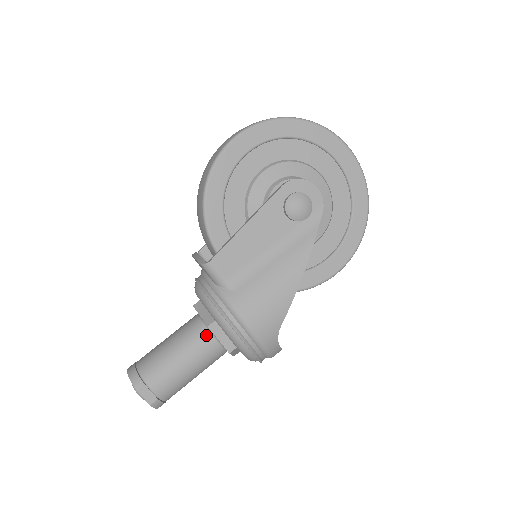
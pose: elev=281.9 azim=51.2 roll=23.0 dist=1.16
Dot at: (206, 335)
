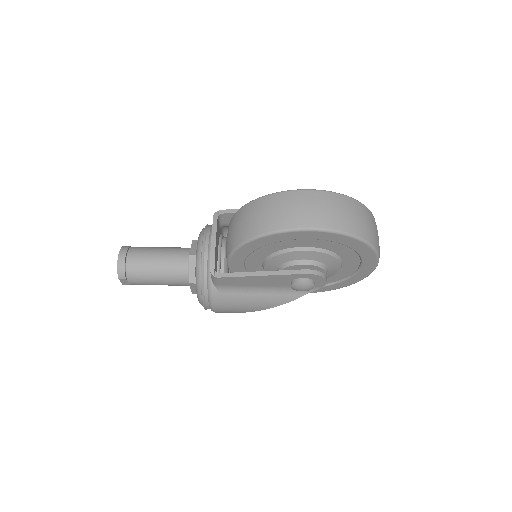
Dot at: (185, 280)
